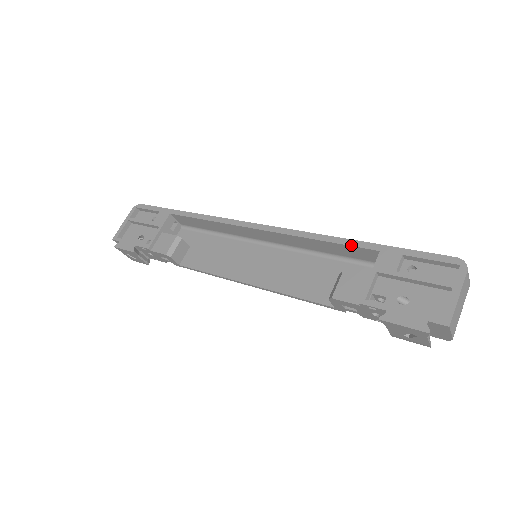
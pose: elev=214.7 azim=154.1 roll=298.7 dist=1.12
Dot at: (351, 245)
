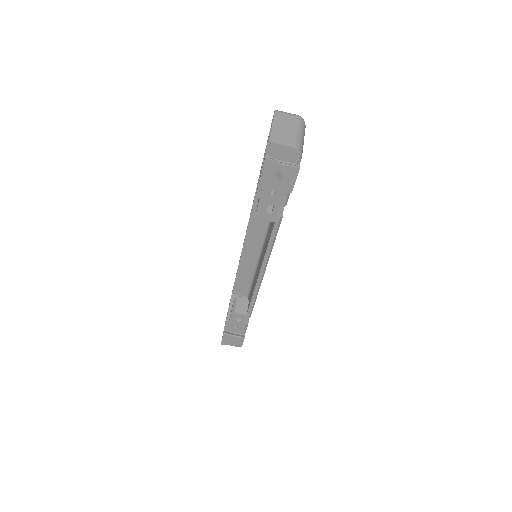
Dot at: occluded
